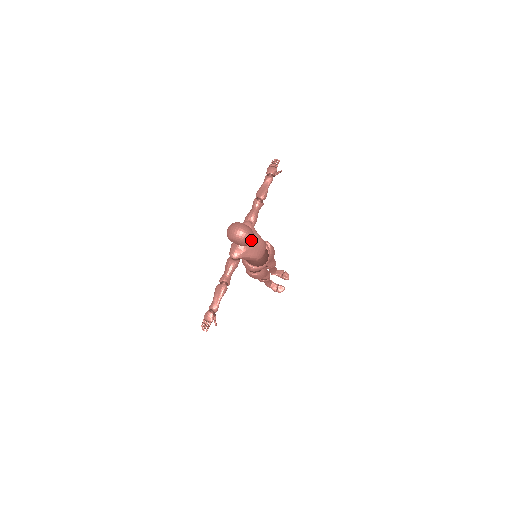
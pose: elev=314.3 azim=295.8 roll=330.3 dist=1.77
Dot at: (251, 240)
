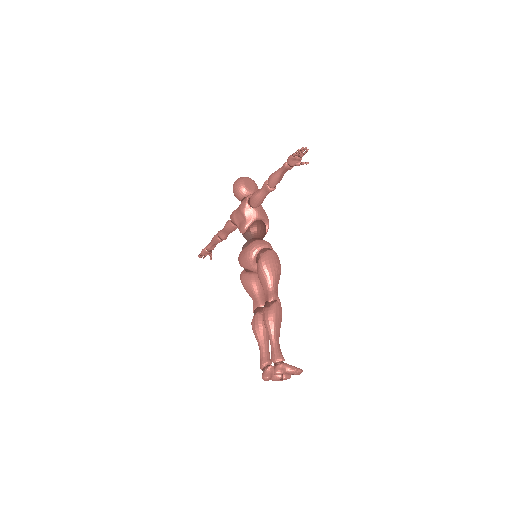
Dot at: occluded
